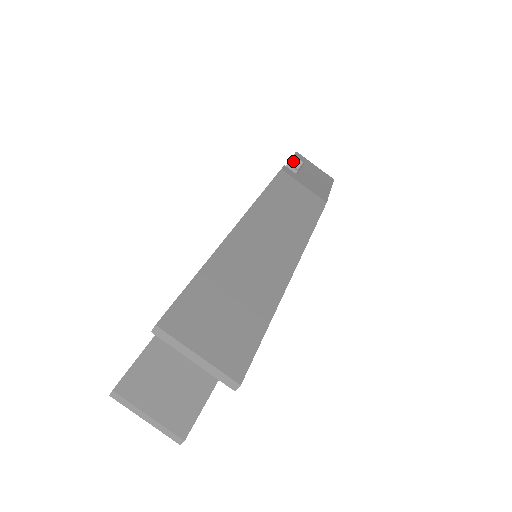
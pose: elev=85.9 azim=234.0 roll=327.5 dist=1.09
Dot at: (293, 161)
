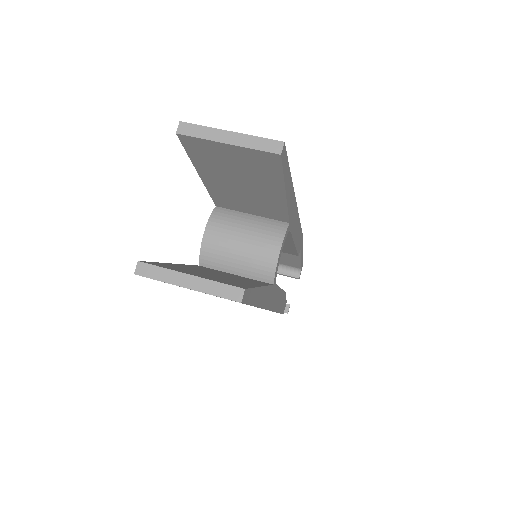
Dot at: occluded
